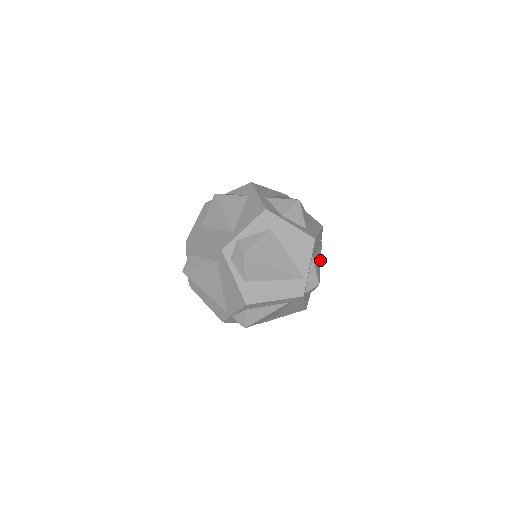
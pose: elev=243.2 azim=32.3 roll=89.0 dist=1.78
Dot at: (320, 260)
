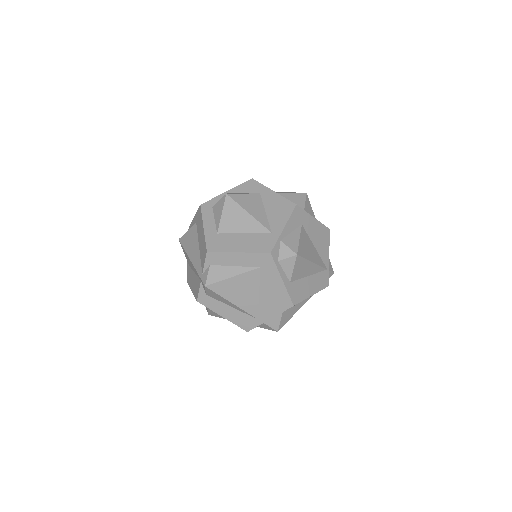
Dot at: occluded
